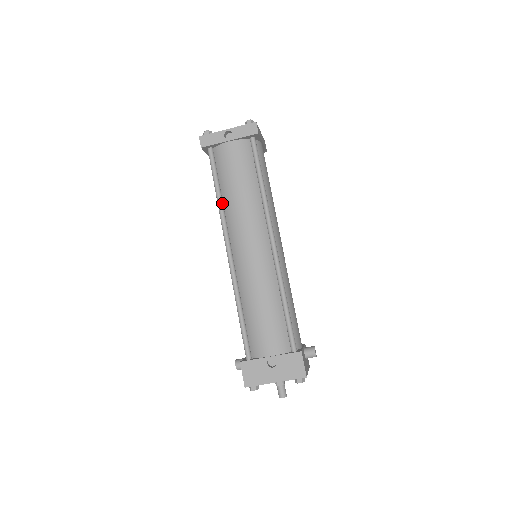
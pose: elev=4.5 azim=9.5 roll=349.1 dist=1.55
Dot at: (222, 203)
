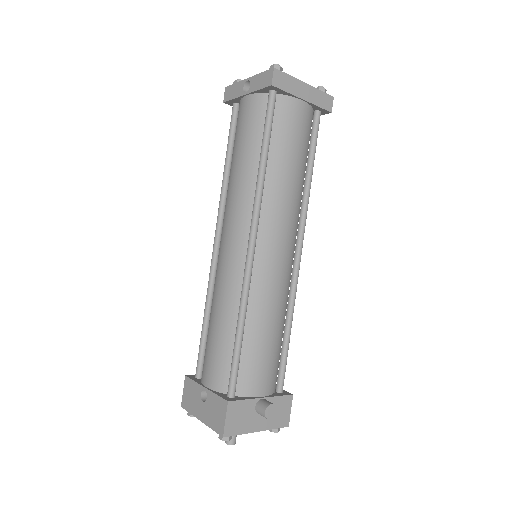
Dot at: (226, 178)
